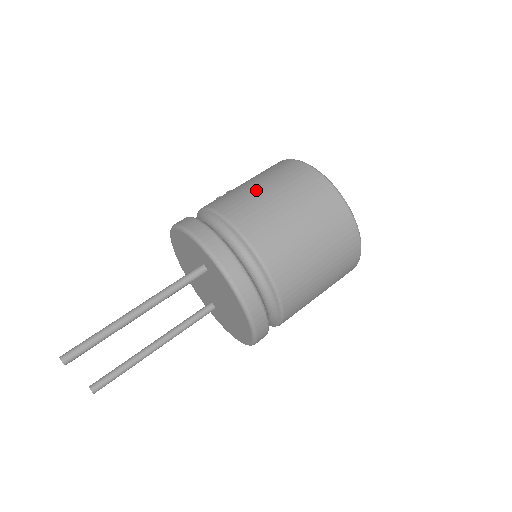
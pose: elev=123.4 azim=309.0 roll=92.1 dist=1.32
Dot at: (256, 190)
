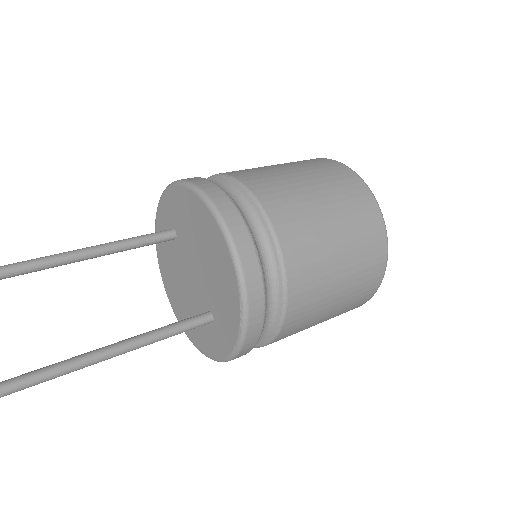
Dot at: occluded
